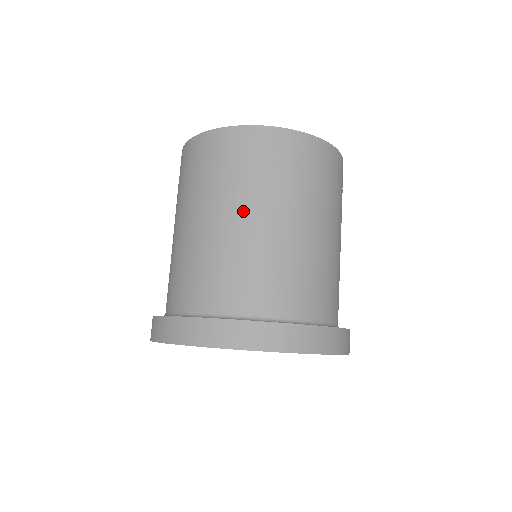
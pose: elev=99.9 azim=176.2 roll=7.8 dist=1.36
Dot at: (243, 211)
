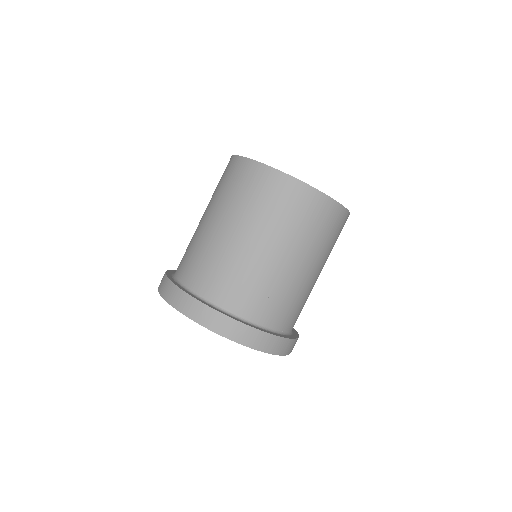
Dot at: (260, 239)
